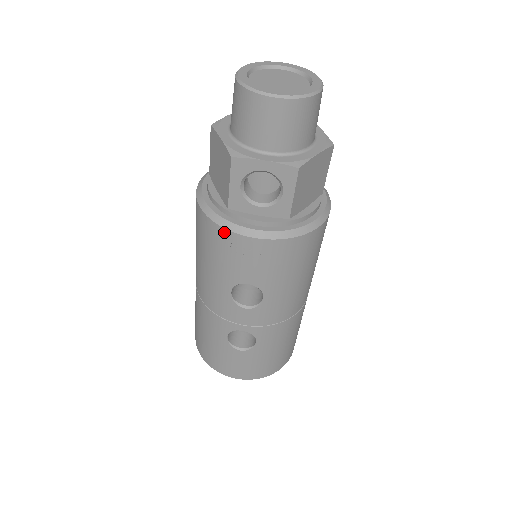
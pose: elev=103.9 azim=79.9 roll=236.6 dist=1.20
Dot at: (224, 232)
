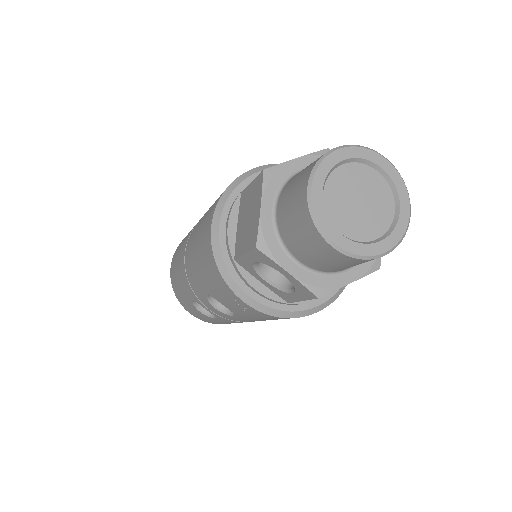
Dot at: (219, 275)
